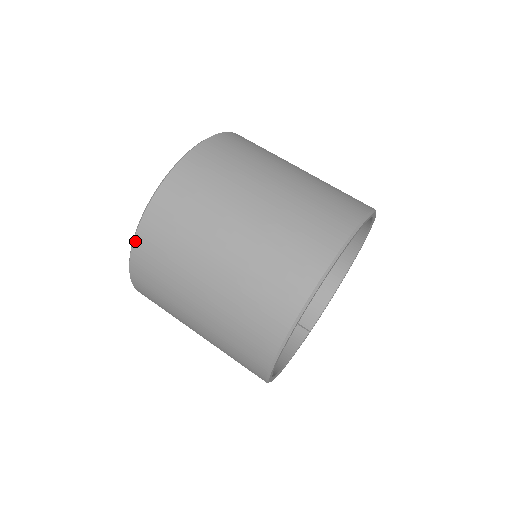
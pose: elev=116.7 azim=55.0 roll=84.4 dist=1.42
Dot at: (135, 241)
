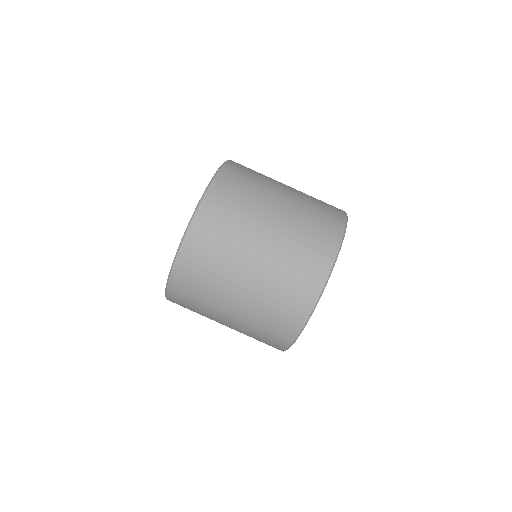
Dot at: (179, 253)
